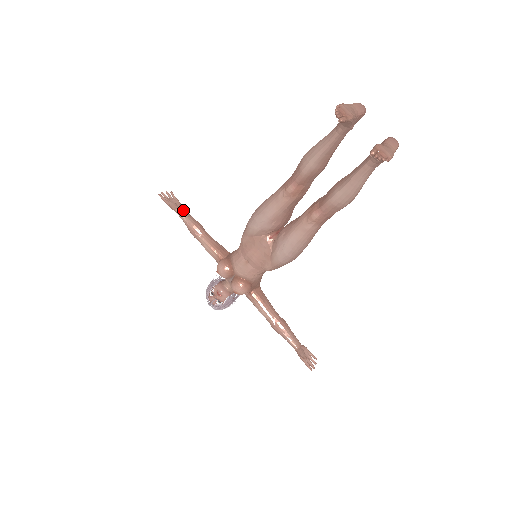
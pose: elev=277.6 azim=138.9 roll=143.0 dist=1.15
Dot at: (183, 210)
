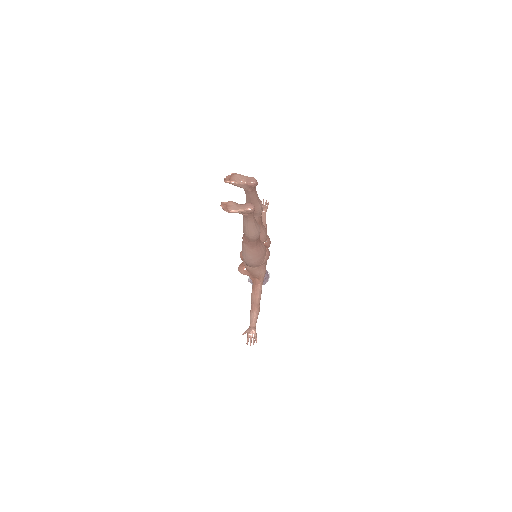
Dot at: (264, 214)
